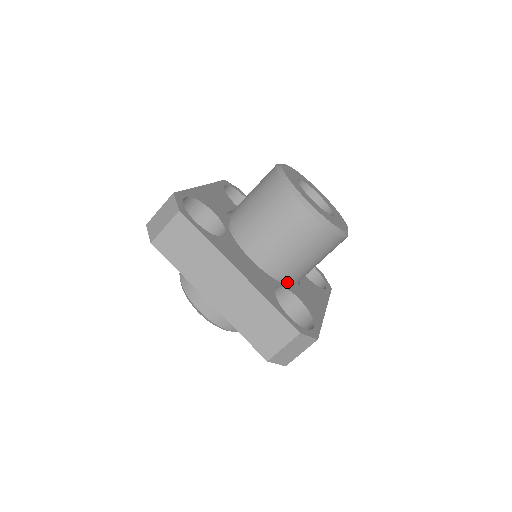
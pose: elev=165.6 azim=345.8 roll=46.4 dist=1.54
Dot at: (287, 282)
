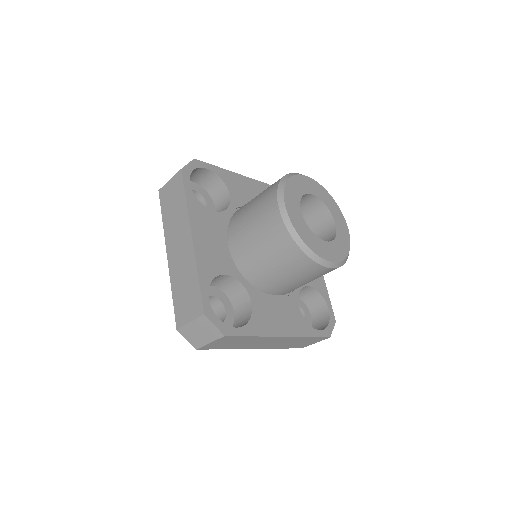
Dot at: (255, 285)
